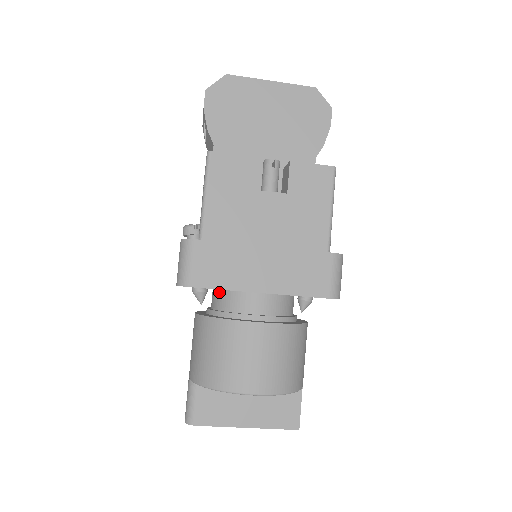
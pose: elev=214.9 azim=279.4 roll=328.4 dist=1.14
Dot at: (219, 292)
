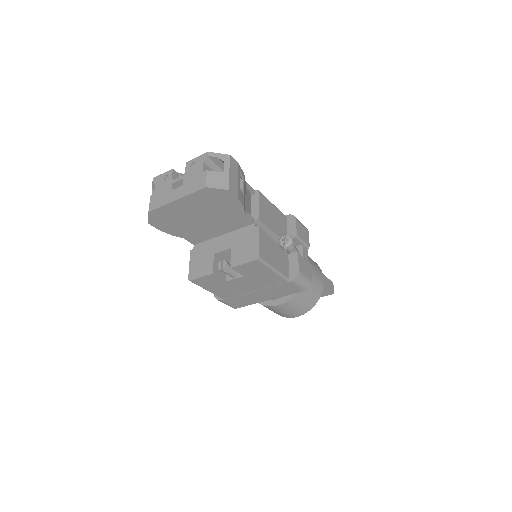
Dot at: occluded
